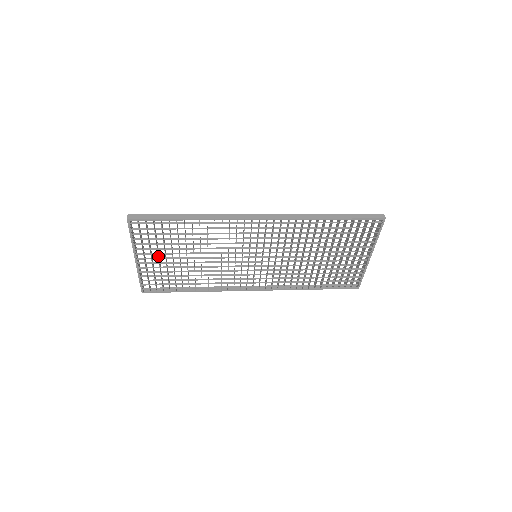
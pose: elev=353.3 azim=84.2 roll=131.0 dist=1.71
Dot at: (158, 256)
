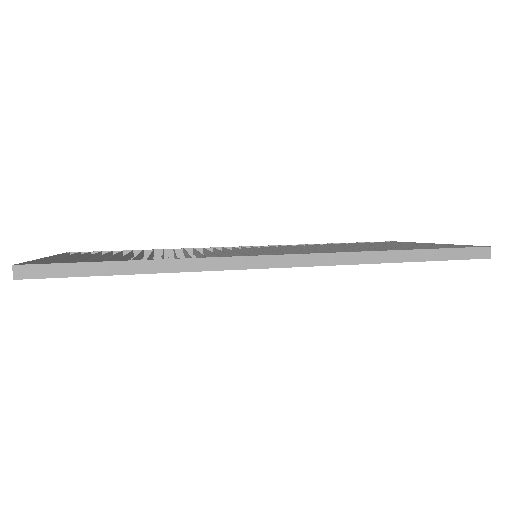
Dot at: occluded
